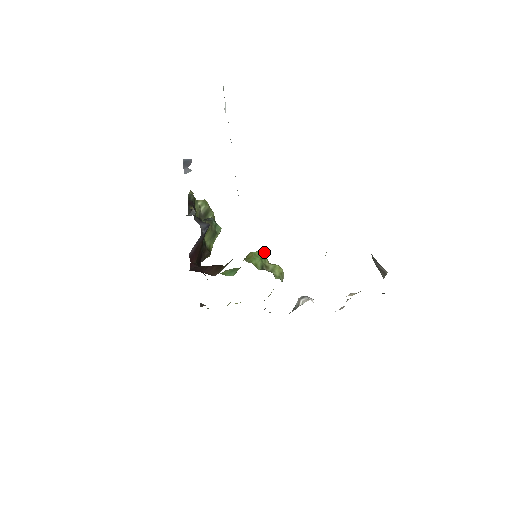
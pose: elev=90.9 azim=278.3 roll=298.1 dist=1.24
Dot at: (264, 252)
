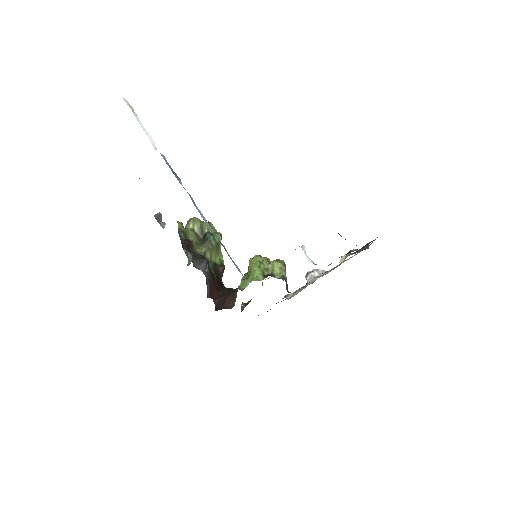
Dot at: (259, 257)
